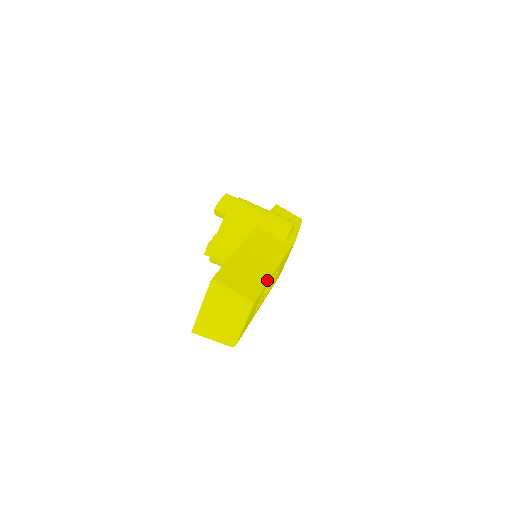
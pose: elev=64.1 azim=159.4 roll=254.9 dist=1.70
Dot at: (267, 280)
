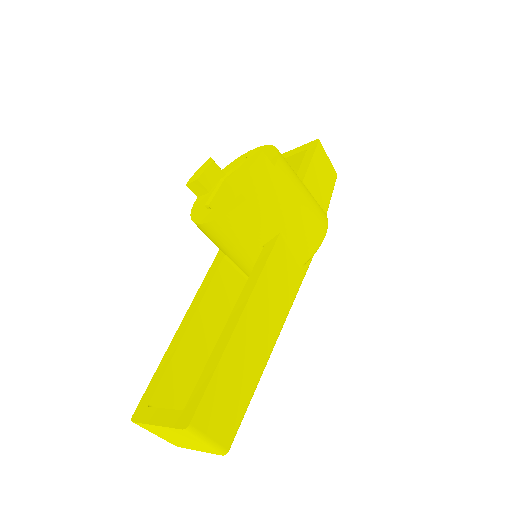
Dot at: (257, 384)
